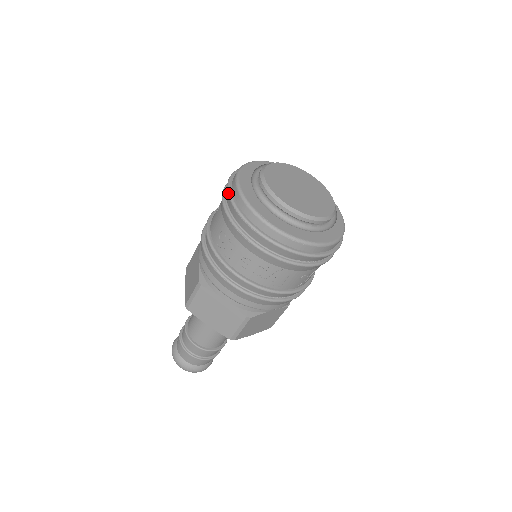
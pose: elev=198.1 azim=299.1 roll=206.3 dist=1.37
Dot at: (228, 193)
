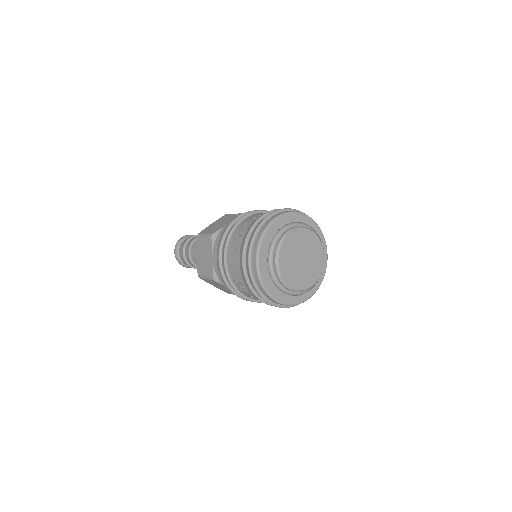
Dot at: (249, 268)
